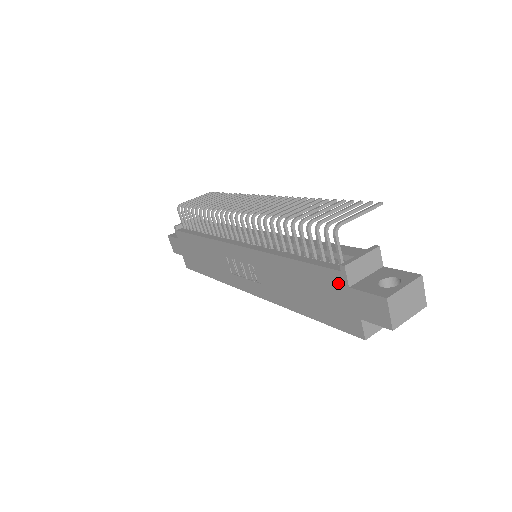
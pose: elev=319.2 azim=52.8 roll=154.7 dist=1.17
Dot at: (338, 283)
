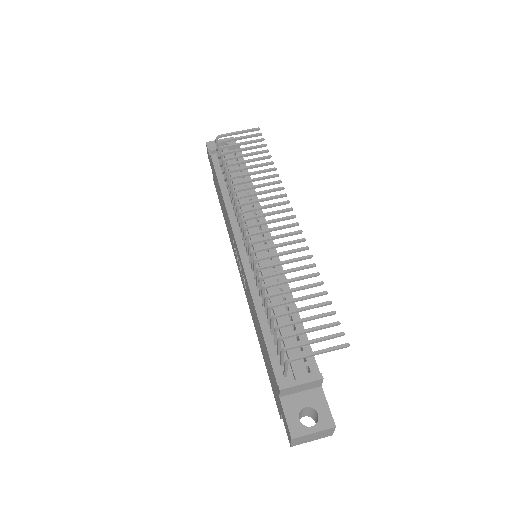
Dot at: (276, 385)
